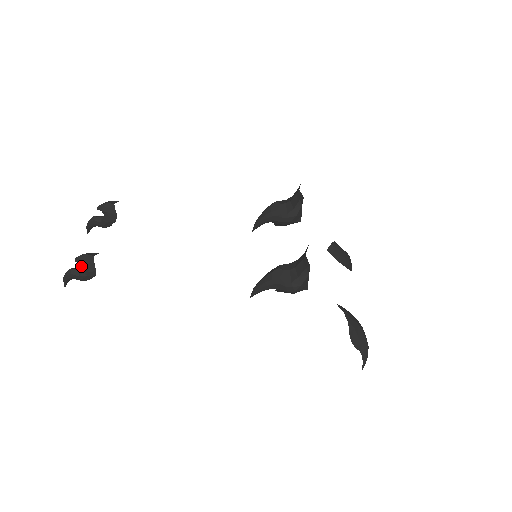
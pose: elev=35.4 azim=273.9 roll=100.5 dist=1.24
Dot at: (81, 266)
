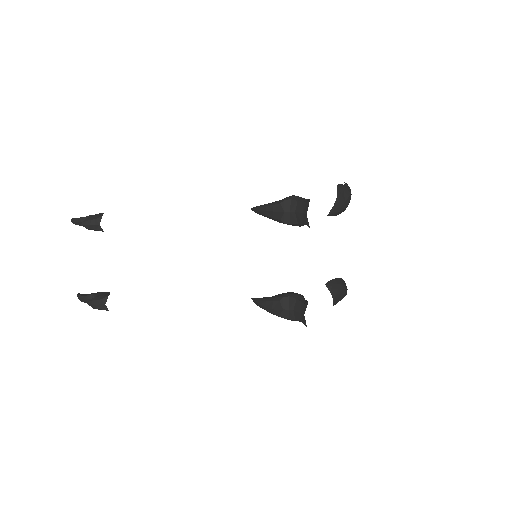
Dot at: occluded
